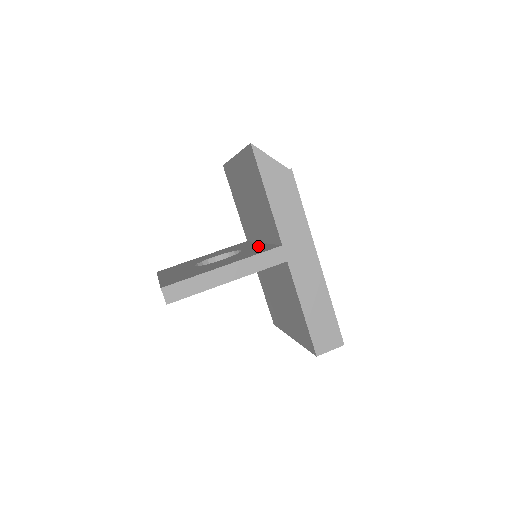
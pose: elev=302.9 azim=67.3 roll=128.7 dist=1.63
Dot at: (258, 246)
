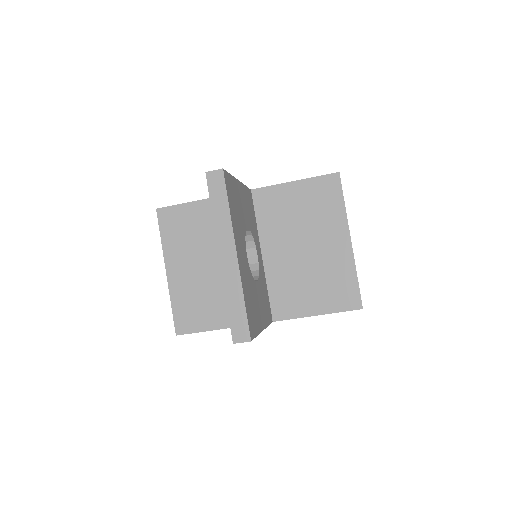
Dot at: occluded
